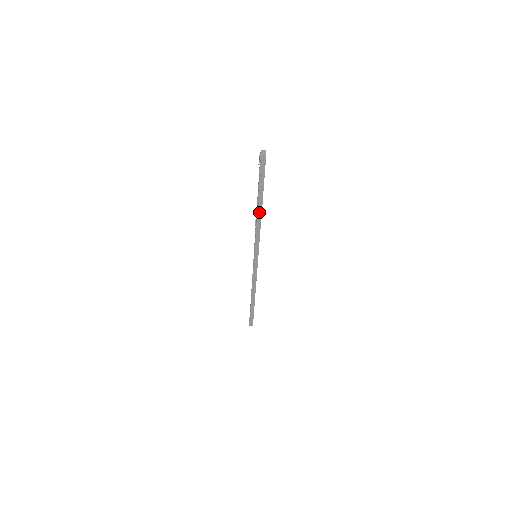
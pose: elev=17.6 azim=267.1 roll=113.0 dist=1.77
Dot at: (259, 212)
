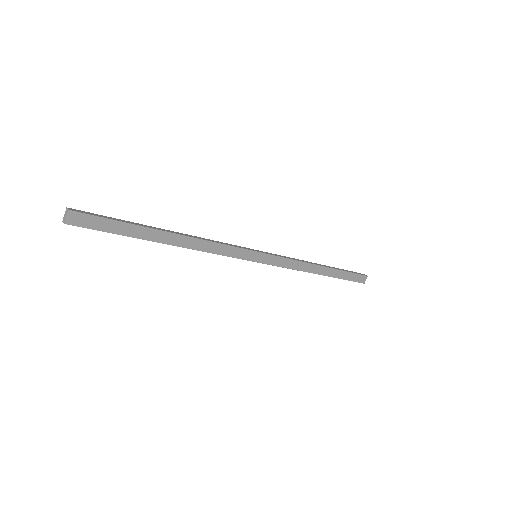
Dot at: (172, 244)
